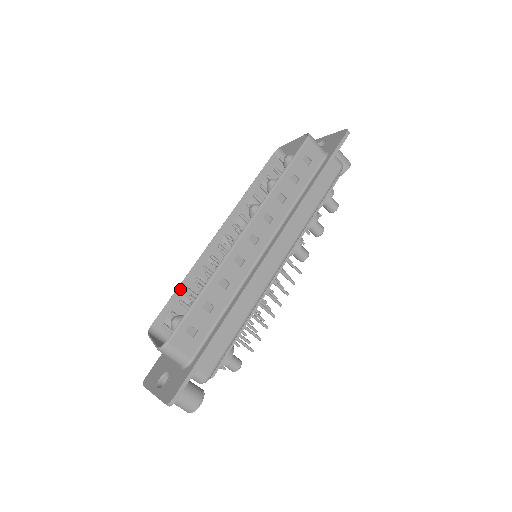
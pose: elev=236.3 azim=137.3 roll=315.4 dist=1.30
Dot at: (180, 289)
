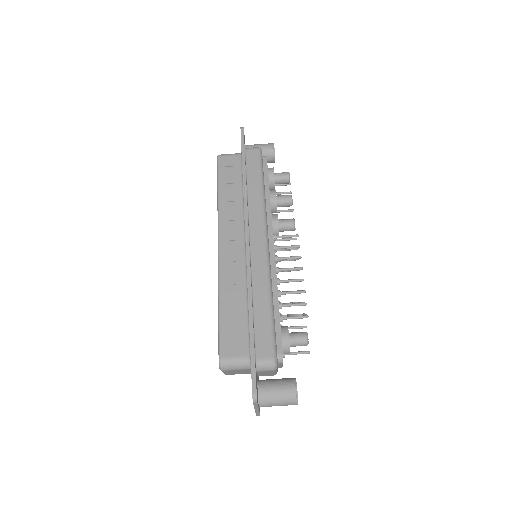
Dot at: occluded
